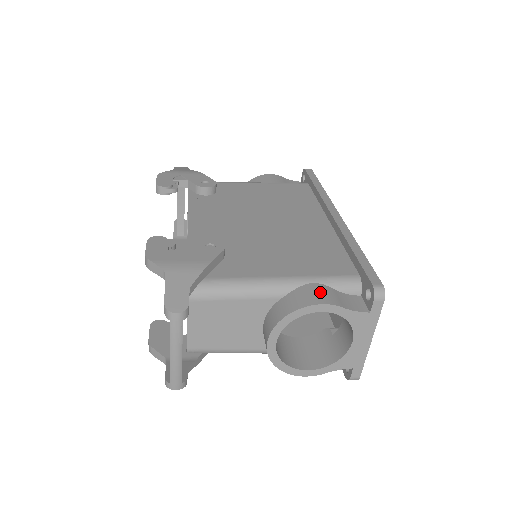
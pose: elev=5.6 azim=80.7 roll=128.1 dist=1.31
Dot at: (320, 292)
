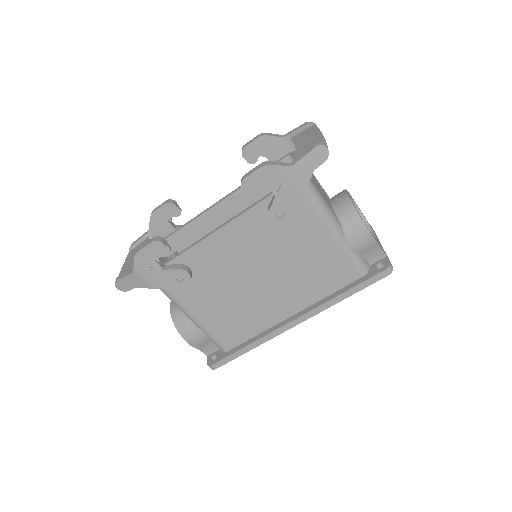
Dot at: occluded
